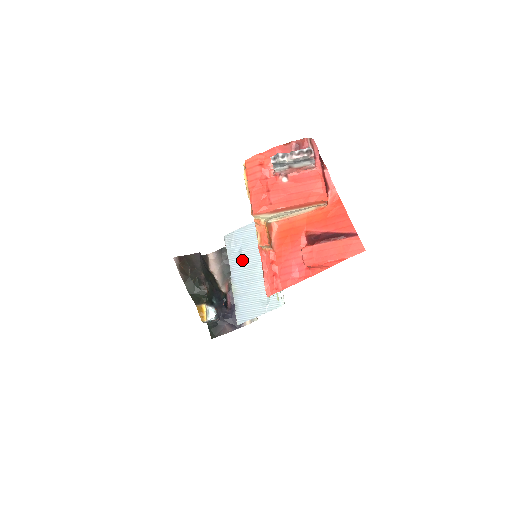
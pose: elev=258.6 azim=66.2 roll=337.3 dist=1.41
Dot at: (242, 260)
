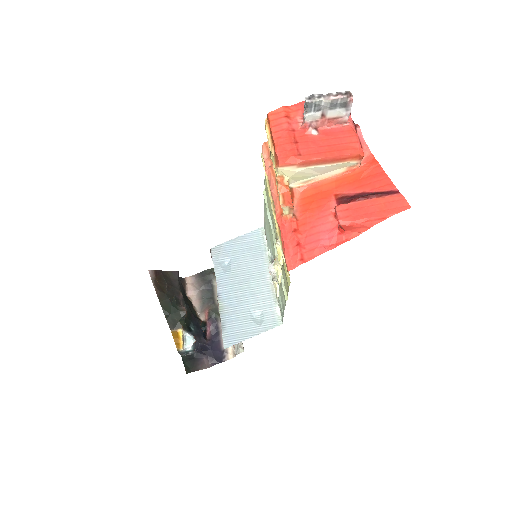
Dot at: (231, 274)
